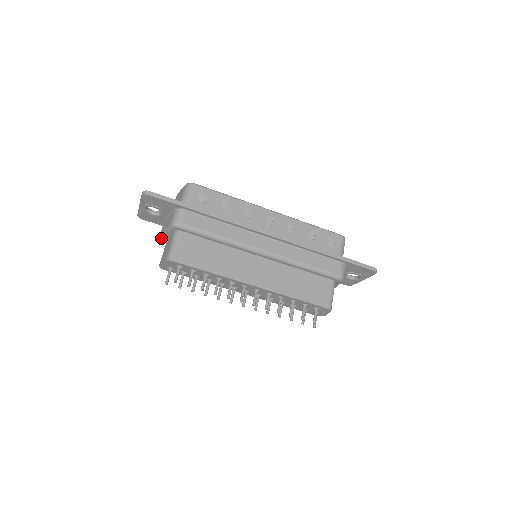
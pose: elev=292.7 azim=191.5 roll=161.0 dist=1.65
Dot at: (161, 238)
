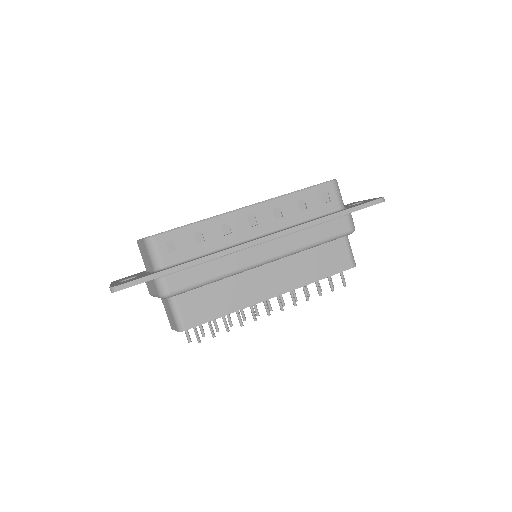
Dot at: occluded
